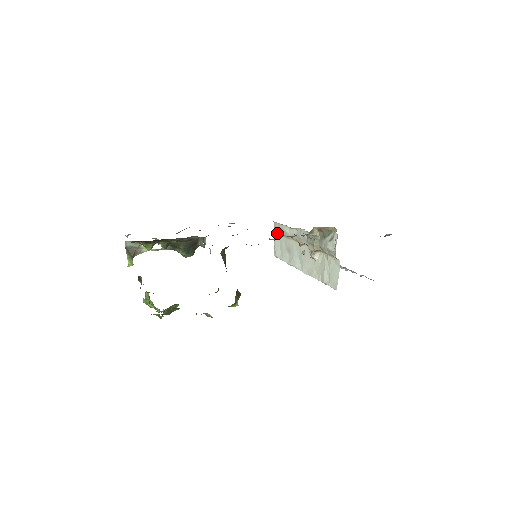
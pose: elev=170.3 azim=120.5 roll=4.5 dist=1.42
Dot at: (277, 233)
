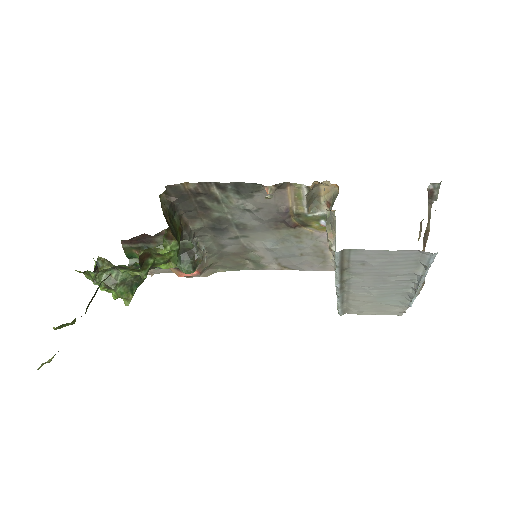
Dot at: occluded
